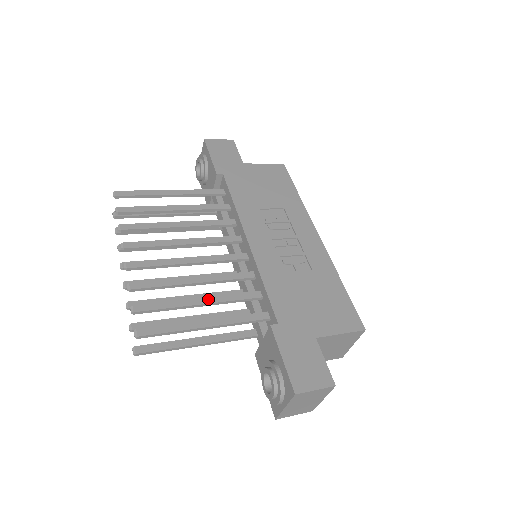
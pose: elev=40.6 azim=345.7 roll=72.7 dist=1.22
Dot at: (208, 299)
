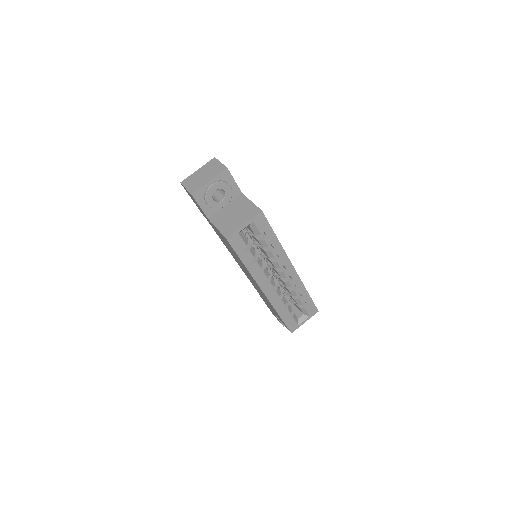
Dot at: occluded
